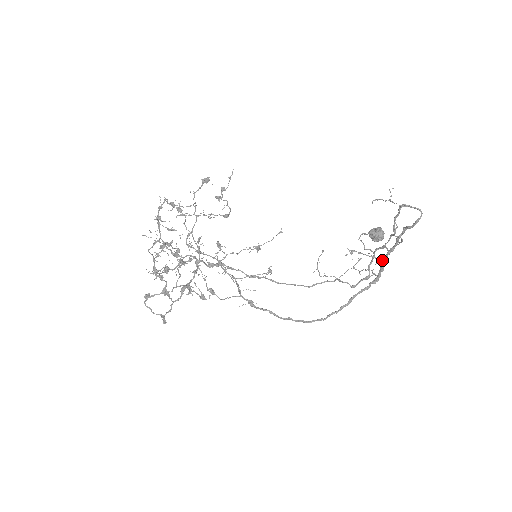
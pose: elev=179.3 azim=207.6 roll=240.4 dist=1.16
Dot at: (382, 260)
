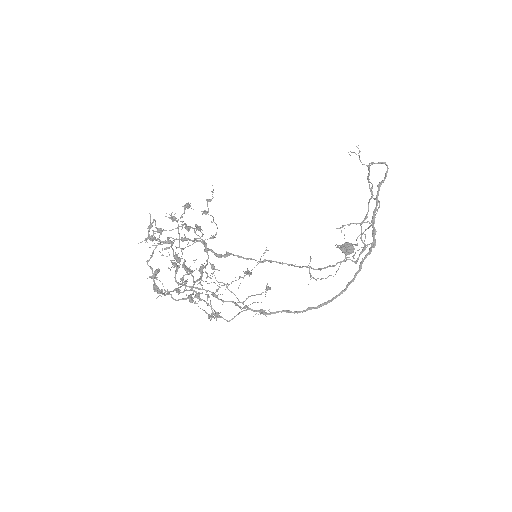
Dot at: (371, 224)
